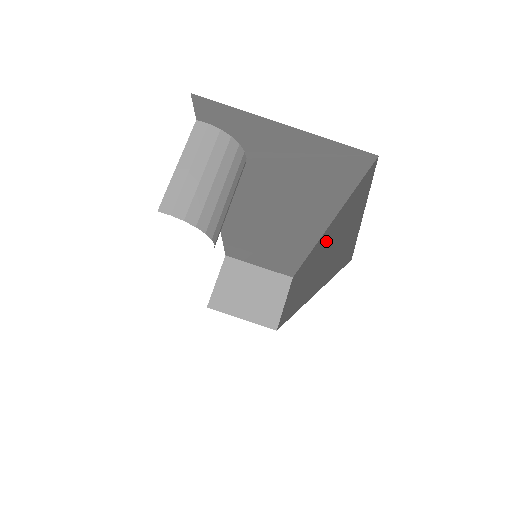
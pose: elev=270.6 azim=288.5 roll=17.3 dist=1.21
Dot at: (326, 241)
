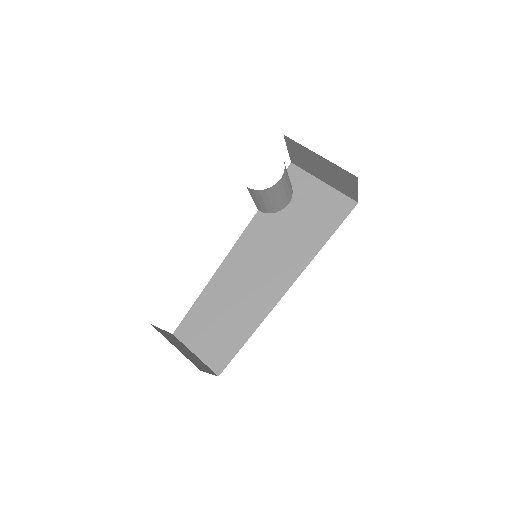
Dot at: occluded
